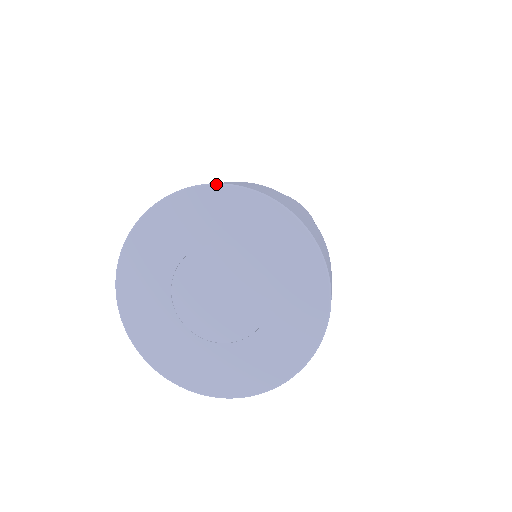
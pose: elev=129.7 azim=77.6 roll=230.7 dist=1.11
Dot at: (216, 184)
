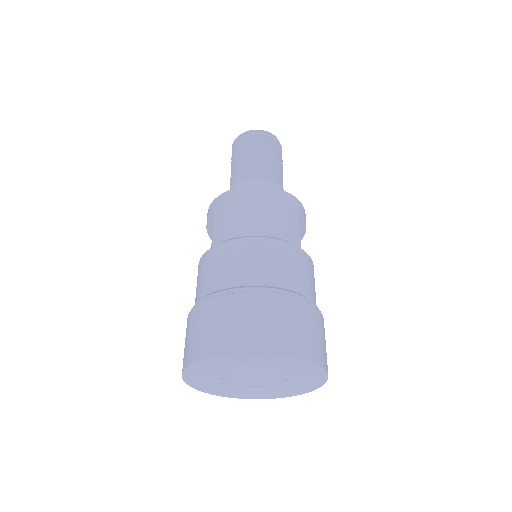
Dot at: (243, 355)
